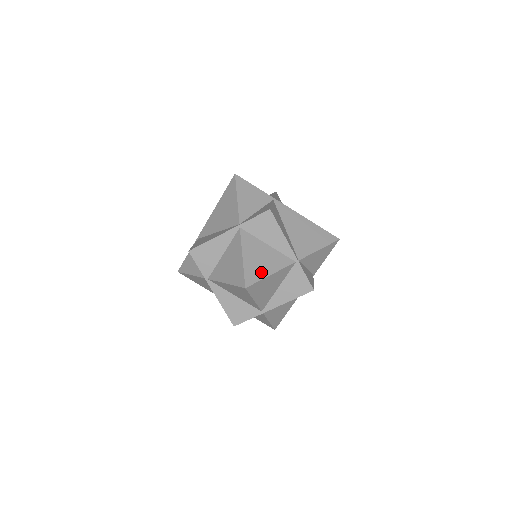
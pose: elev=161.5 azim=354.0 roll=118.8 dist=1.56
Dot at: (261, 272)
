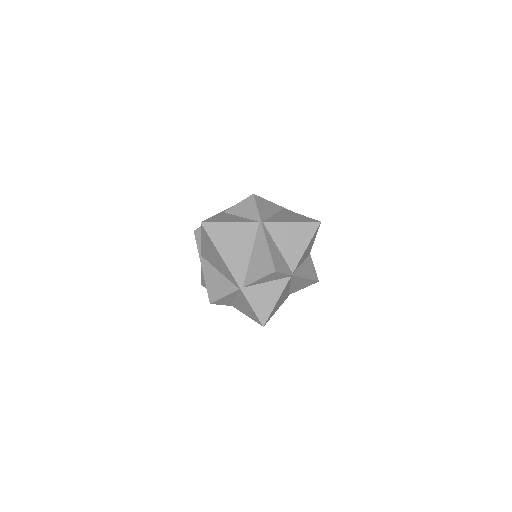
Dot at: occluded
